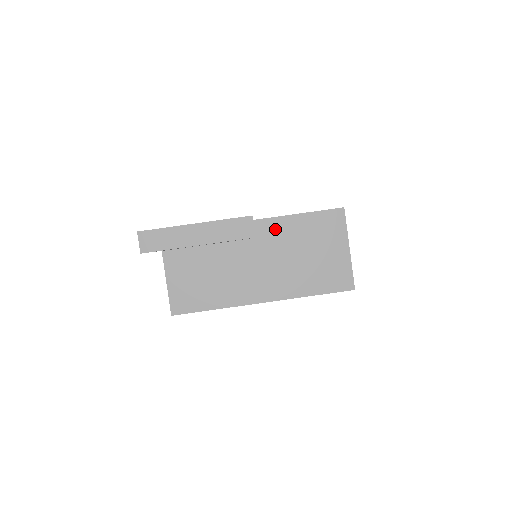
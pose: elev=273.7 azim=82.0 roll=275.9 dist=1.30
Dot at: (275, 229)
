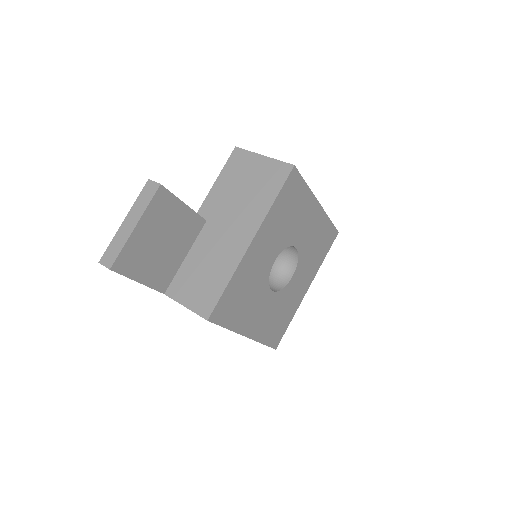
Dot at: (212, 202)
